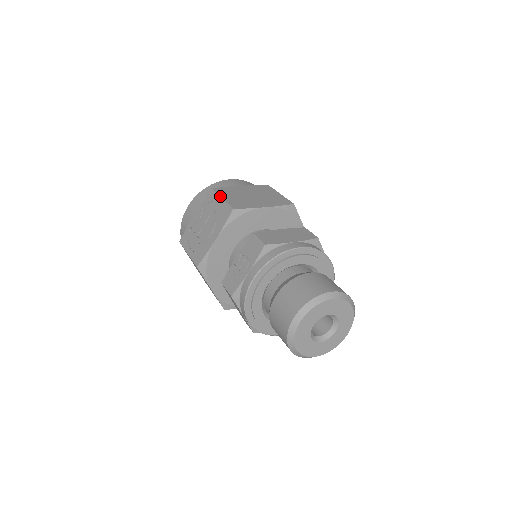
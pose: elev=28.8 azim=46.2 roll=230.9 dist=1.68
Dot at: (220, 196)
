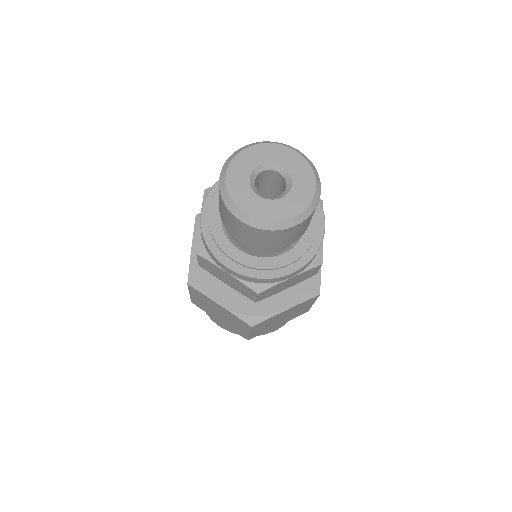
Dot at: occluded
